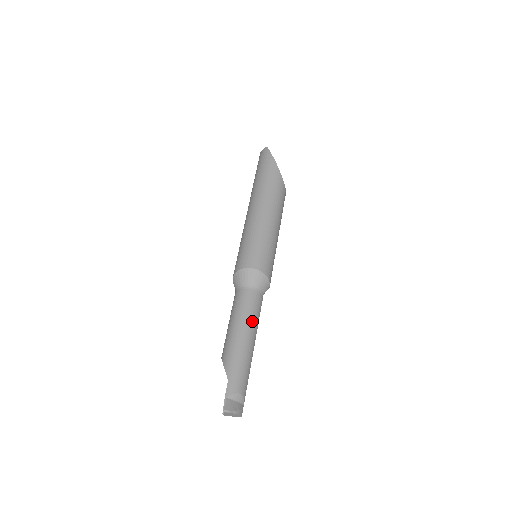
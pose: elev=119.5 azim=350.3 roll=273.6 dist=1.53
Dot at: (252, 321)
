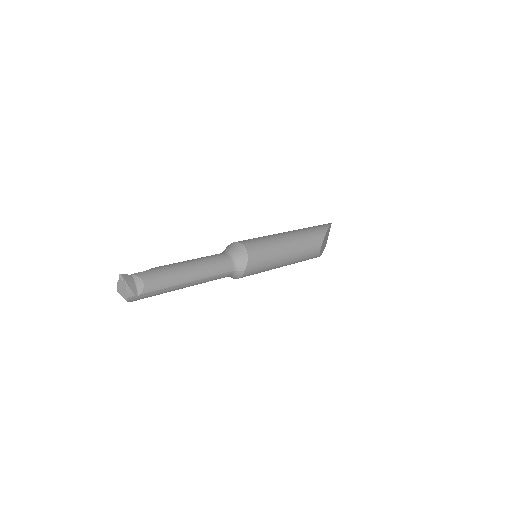
Dot at: (206, 267)
